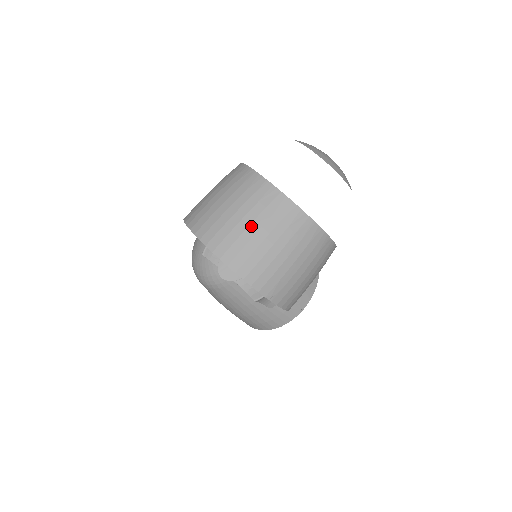
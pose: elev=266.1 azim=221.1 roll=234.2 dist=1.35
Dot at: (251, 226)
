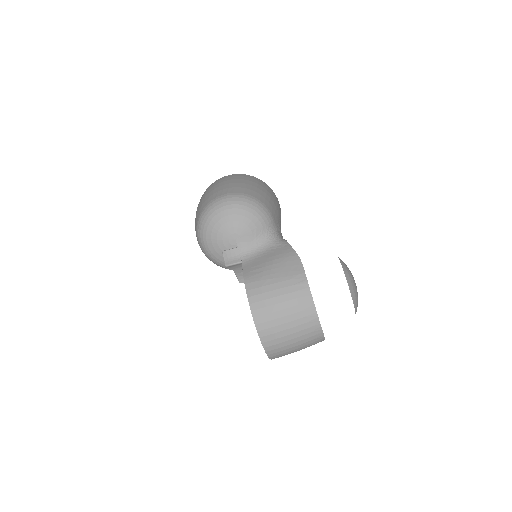
Dot at: (297, 349)
